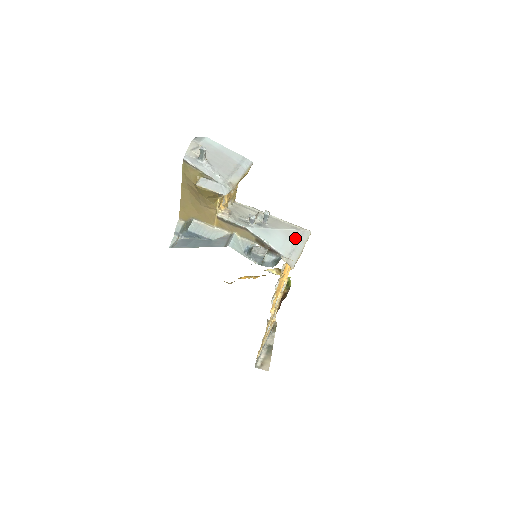
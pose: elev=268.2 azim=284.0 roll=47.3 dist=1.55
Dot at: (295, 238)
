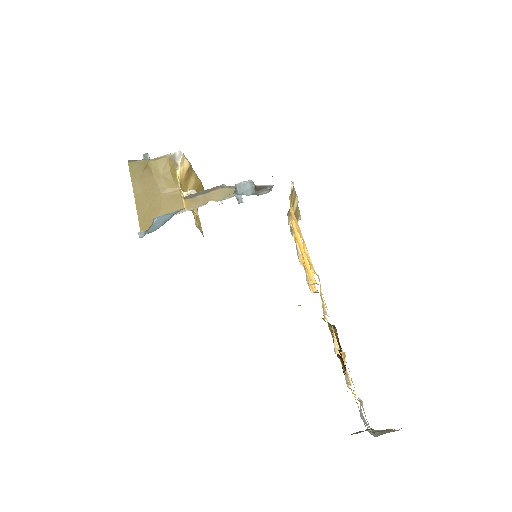
Dot at: occluded
